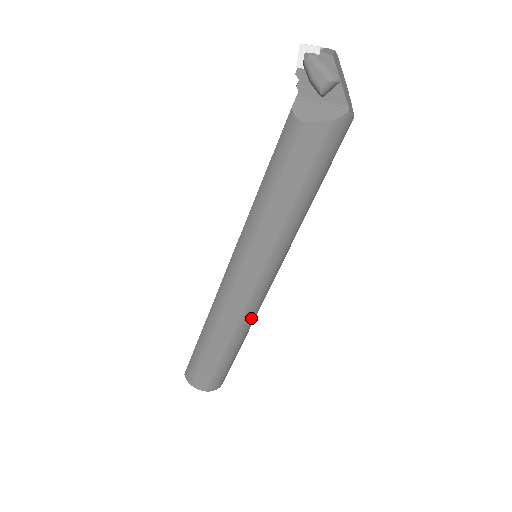
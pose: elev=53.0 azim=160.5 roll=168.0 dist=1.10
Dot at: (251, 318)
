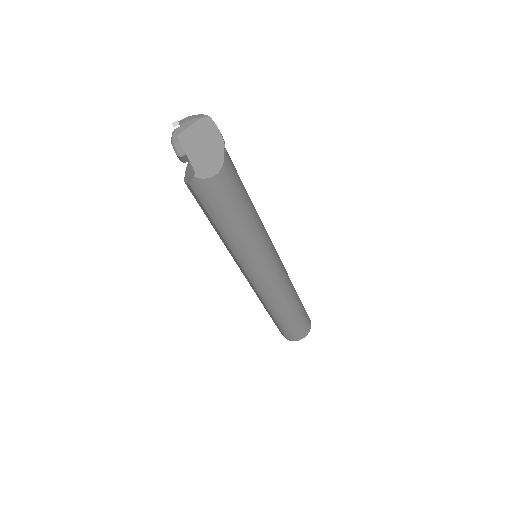
Dot at: (272, 300)
